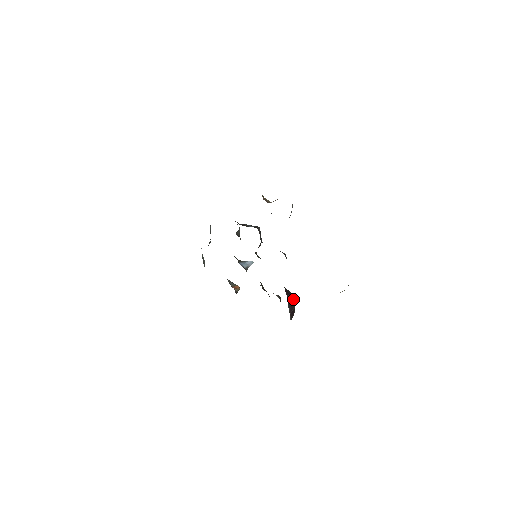
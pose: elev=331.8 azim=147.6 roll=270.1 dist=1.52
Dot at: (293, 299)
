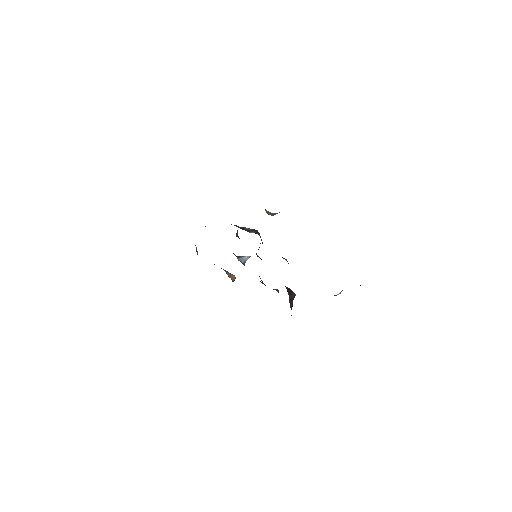
Dot at: (292, 295)
